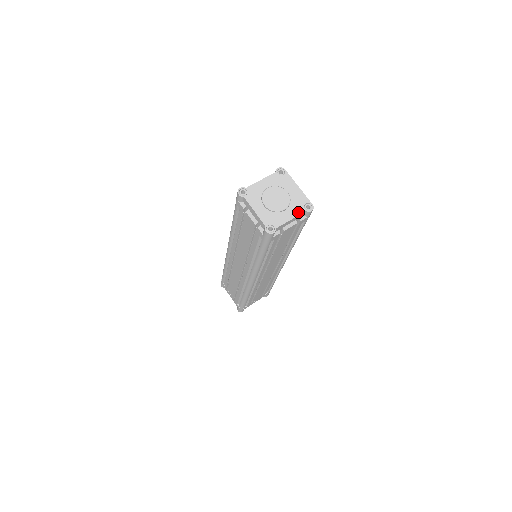
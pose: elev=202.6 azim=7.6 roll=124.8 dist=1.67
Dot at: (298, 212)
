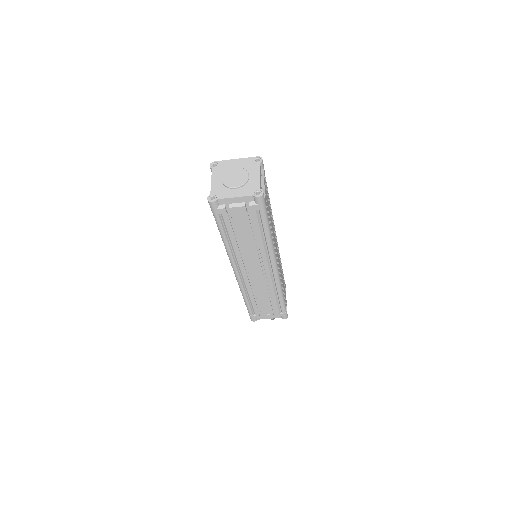
Dot at: (257, 169)
